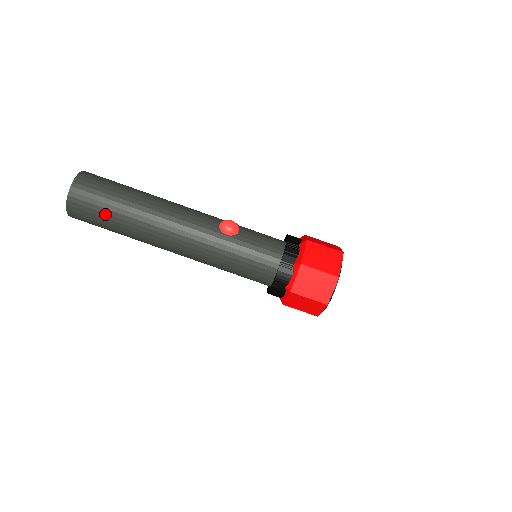
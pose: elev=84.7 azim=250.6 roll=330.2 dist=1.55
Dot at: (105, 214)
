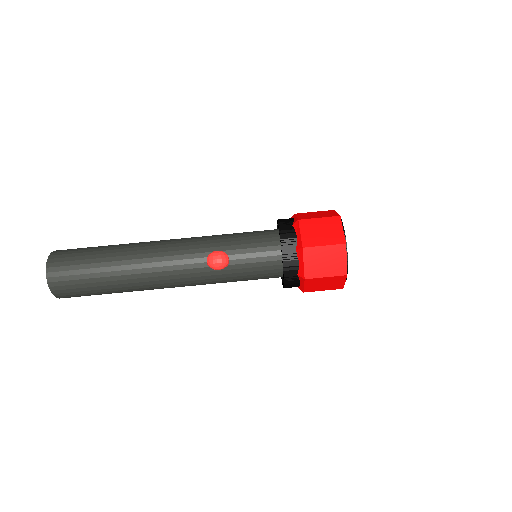
Dot at: (98, 294)
